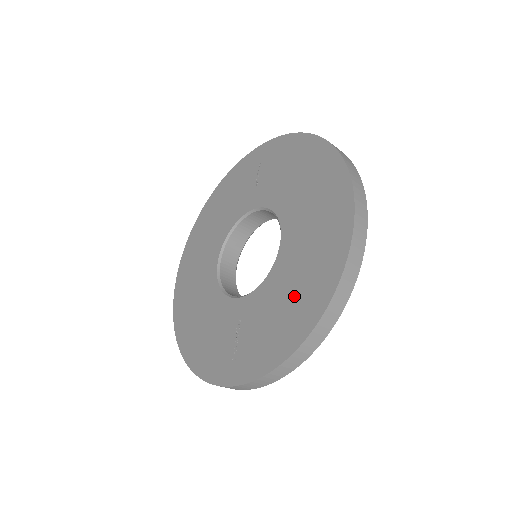
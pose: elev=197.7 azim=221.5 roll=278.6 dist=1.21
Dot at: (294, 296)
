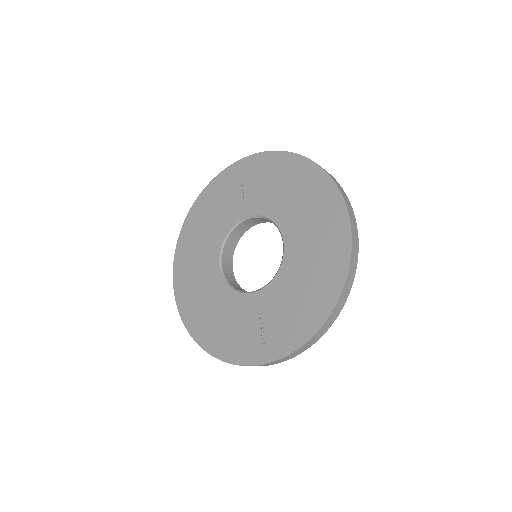
Dot at: (310, 284)
